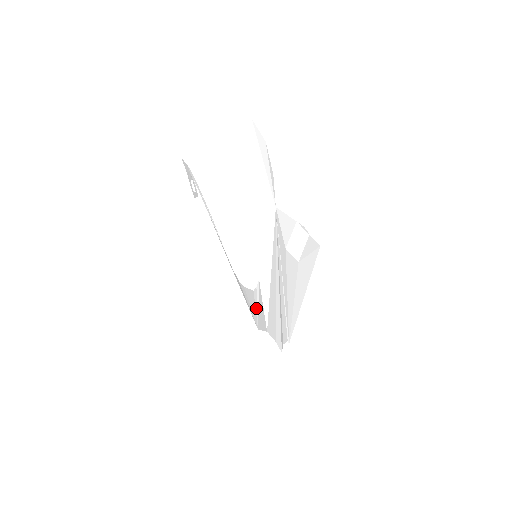
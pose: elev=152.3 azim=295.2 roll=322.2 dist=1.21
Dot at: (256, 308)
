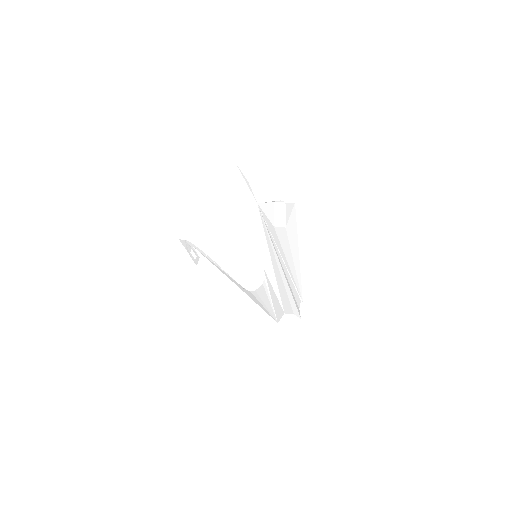
Dot at: (270, 300)
